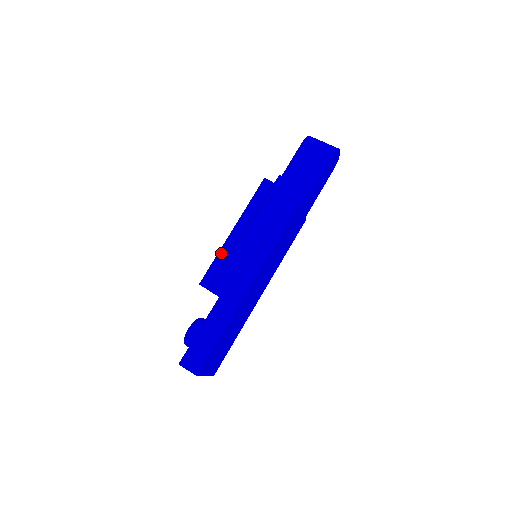
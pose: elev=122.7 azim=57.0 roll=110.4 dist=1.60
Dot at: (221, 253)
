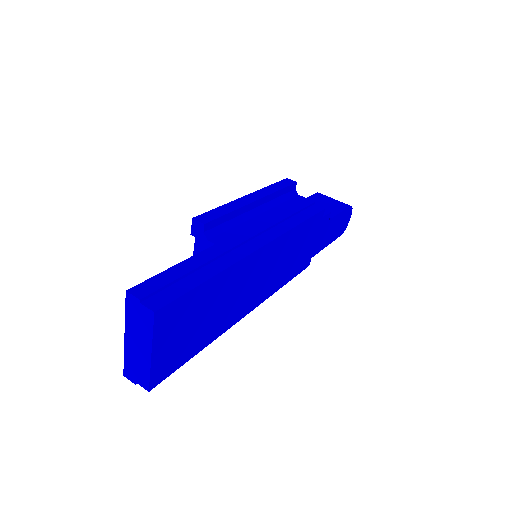
Dot at: (229, 205)
